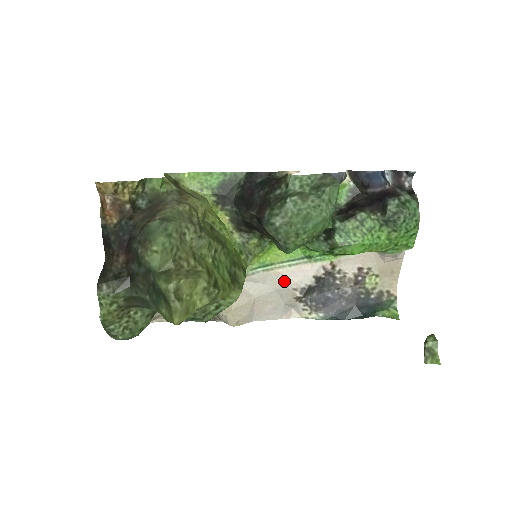
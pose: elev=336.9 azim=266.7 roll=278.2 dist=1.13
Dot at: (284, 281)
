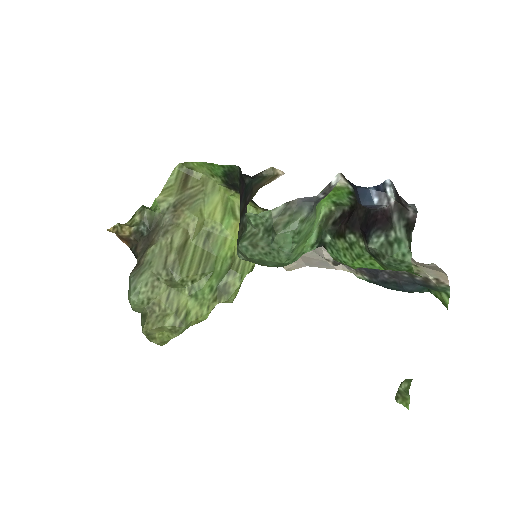
Dot at: (318, 249)
